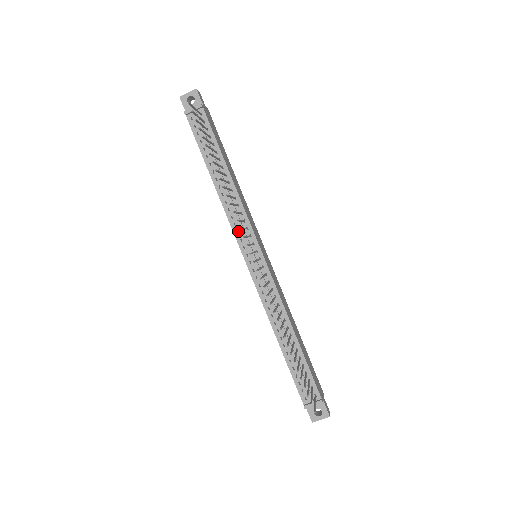
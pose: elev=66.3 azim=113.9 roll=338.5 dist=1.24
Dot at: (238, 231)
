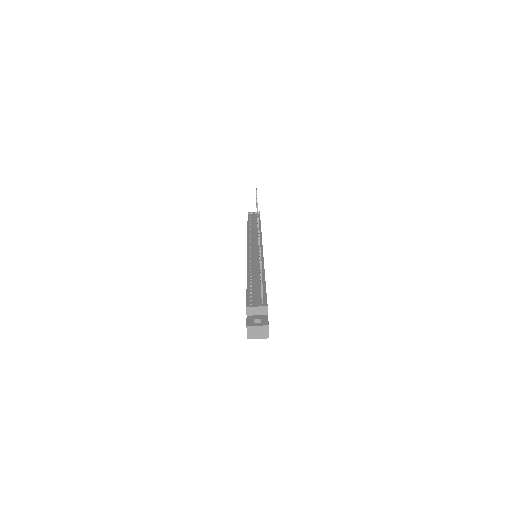
Dot at: (251, 240)
